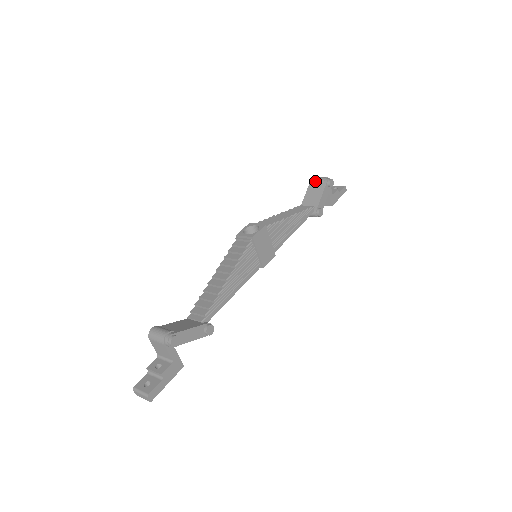
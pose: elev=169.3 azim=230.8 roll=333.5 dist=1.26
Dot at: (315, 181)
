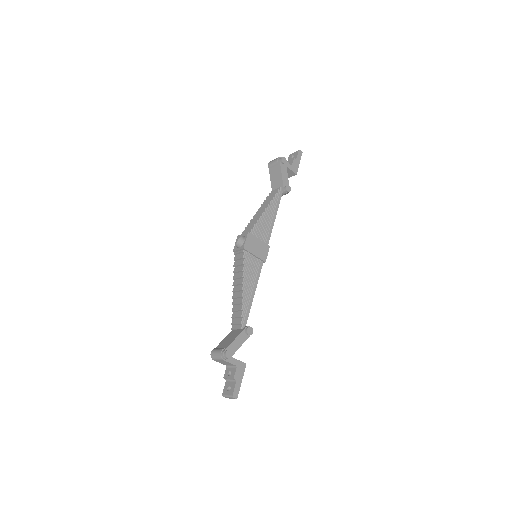
Dot at: (271, 166)
